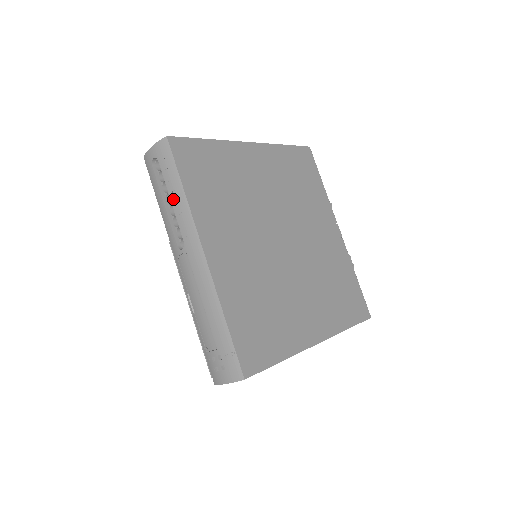
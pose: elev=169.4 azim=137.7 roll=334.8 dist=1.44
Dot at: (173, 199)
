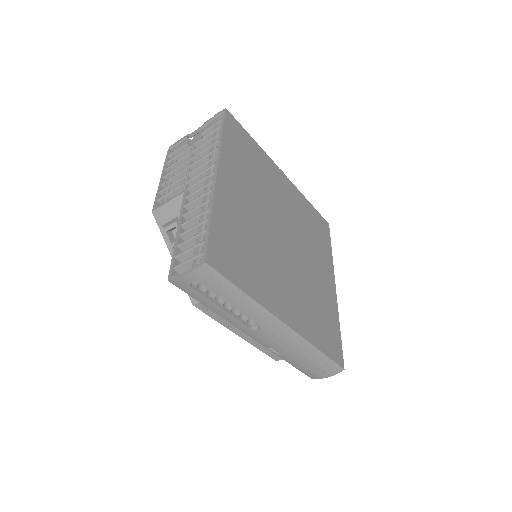
Dot at: (235, 304)
